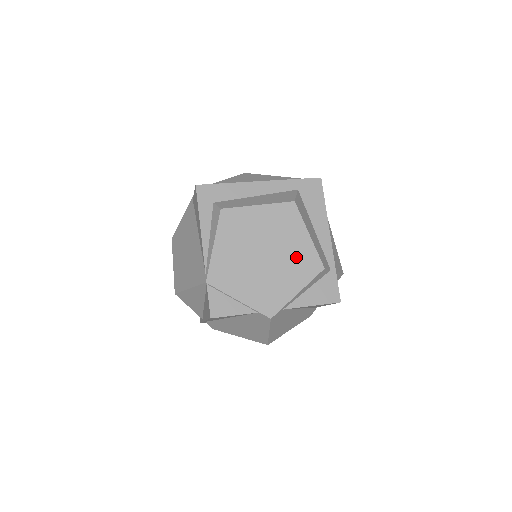
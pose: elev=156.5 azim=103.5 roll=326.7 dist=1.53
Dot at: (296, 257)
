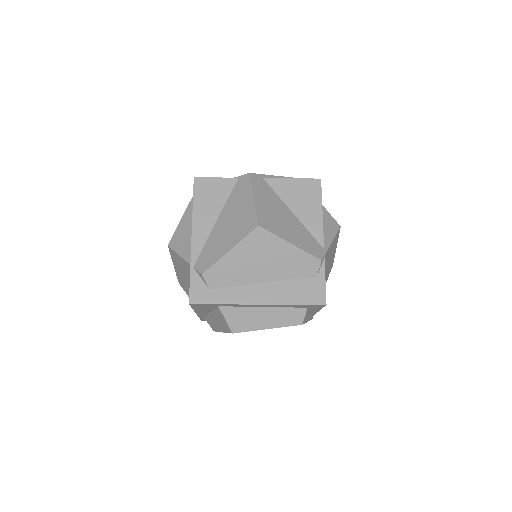
Dot at: occluded
